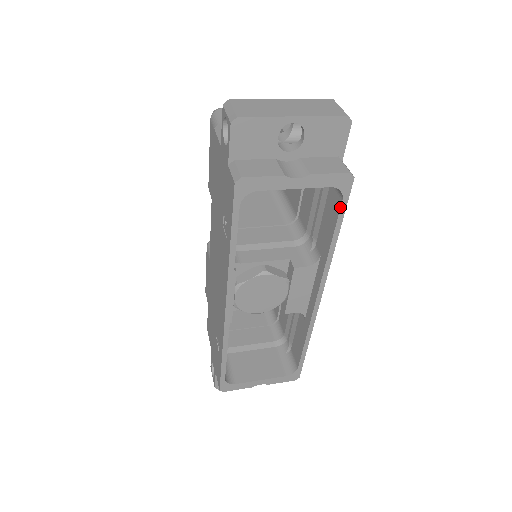
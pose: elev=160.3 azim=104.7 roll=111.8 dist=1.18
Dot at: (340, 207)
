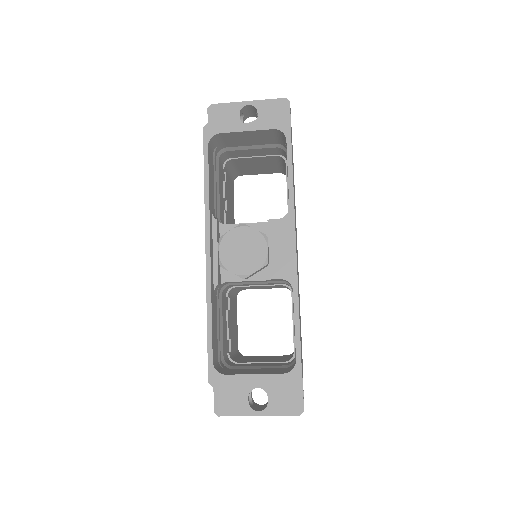
Dot at: occluded
